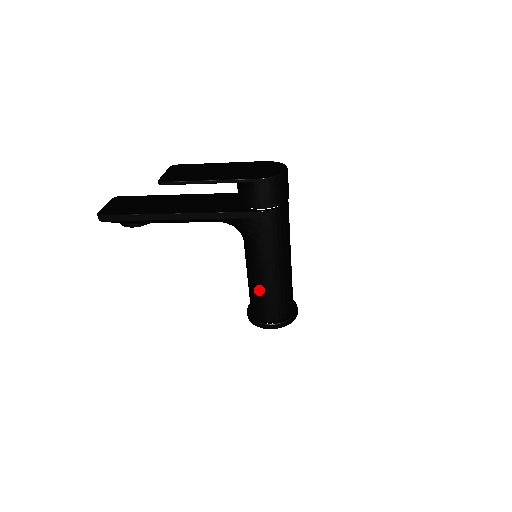
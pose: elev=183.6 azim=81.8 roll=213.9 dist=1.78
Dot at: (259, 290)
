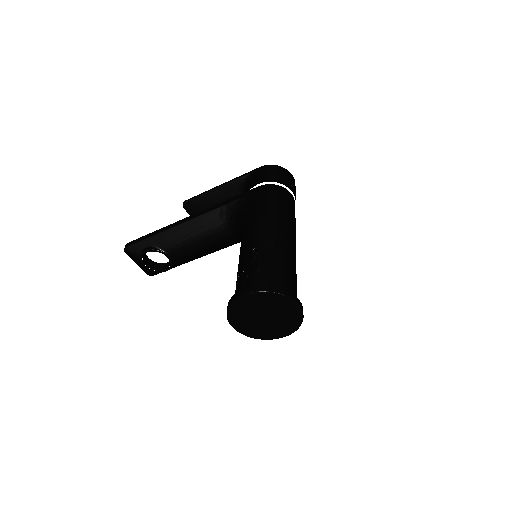
Dot at: (244, 258)
